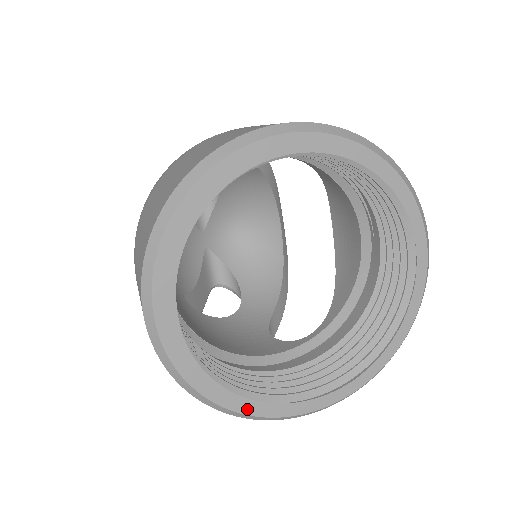
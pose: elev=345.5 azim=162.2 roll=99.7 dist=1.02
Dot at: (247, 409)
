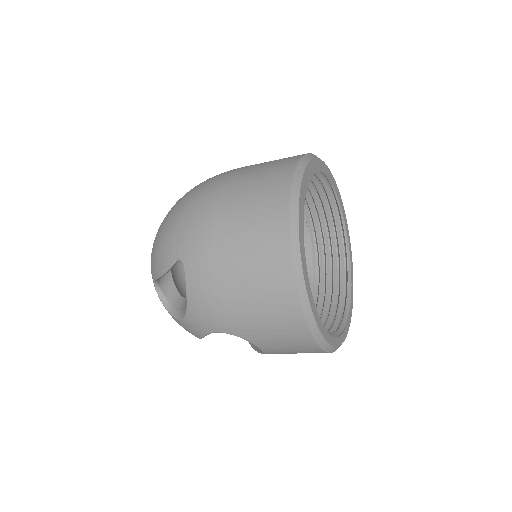
Dot at: (304, 269)
